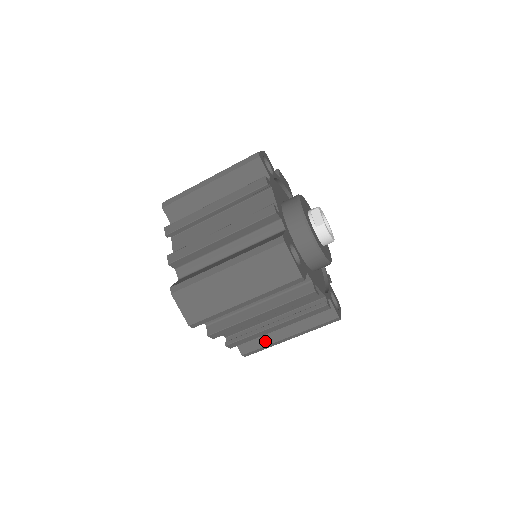
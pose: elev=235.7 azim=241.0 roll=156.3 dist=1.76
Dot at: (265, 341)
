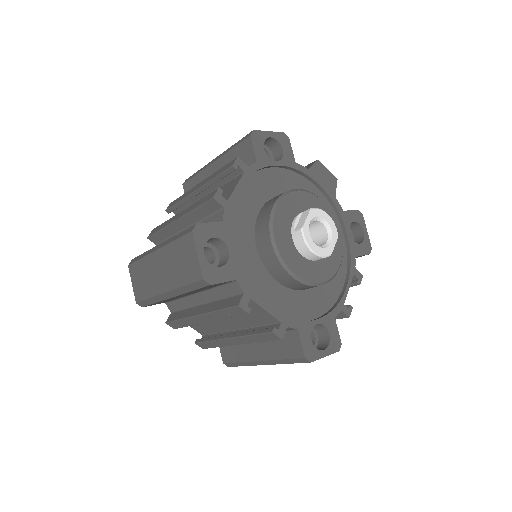
Dot at: (241, 356)
